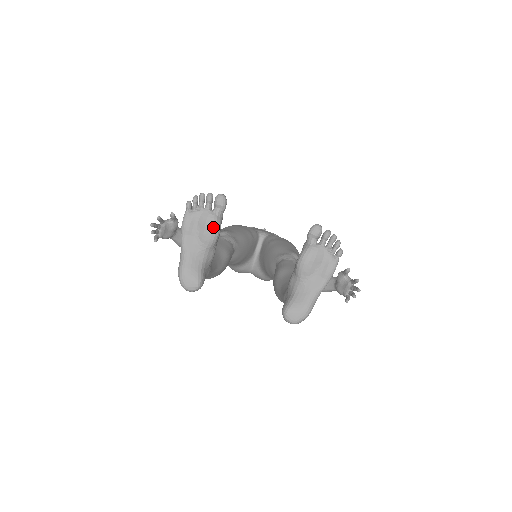
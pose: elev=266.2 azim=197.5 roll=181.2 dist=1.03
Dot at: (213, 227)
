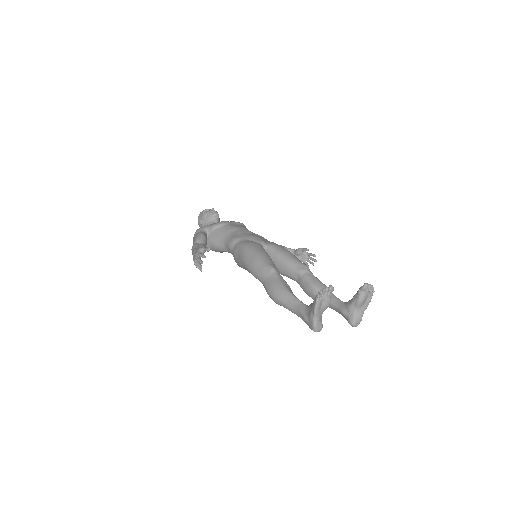
Dot at: (329, 302)
